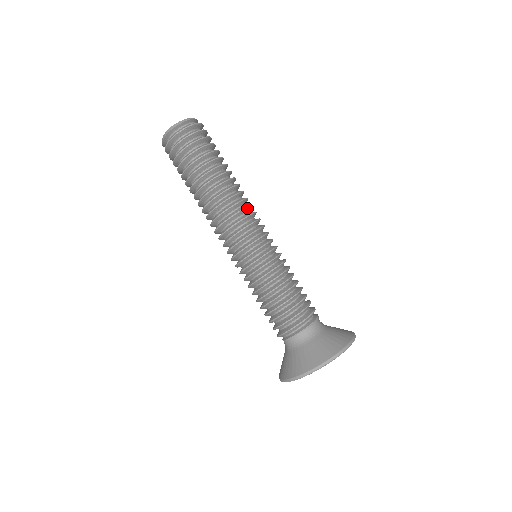
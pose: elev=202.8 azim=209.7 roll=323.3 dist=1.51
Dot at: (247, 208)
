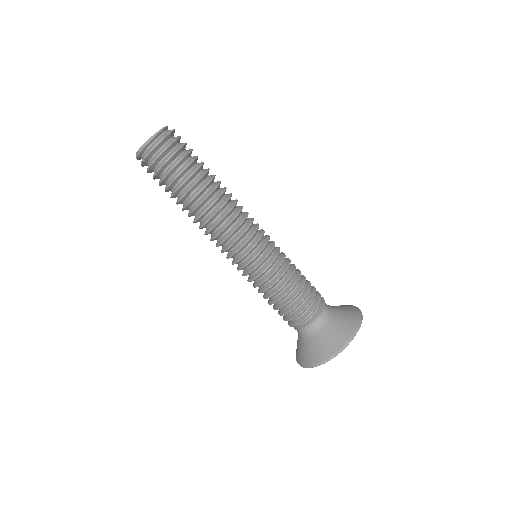
Dot at: (229, 225)
